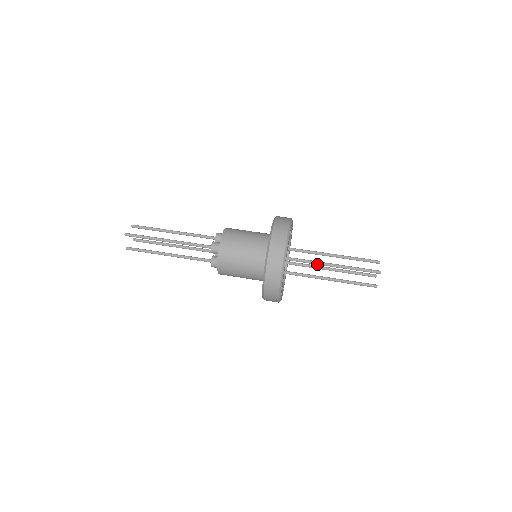
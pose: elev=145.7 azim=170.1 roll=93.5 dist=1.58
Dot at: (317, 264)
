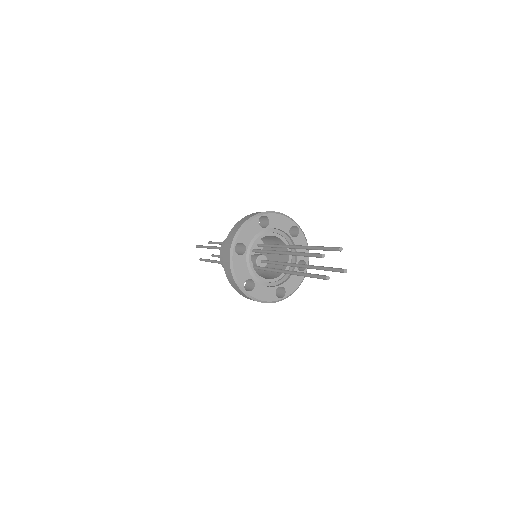
Dot at: (278, 253)
